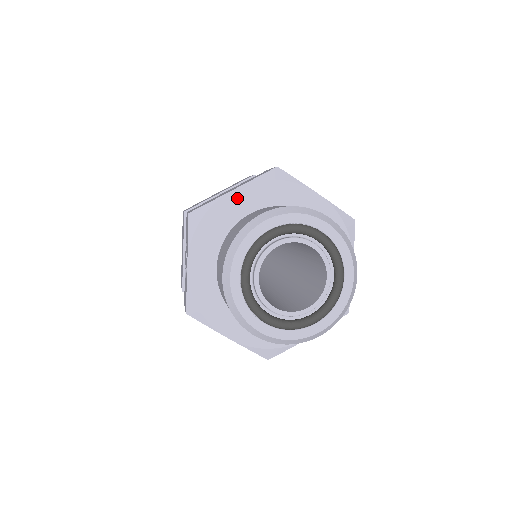
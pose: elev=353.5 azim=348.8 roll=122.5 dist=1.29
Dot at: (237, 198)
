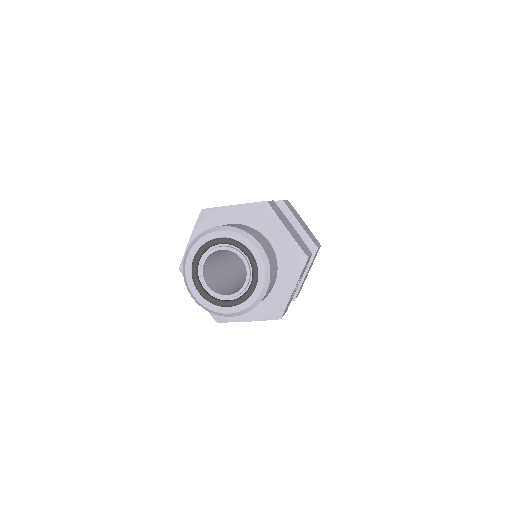
Dot at: (233, 211)
